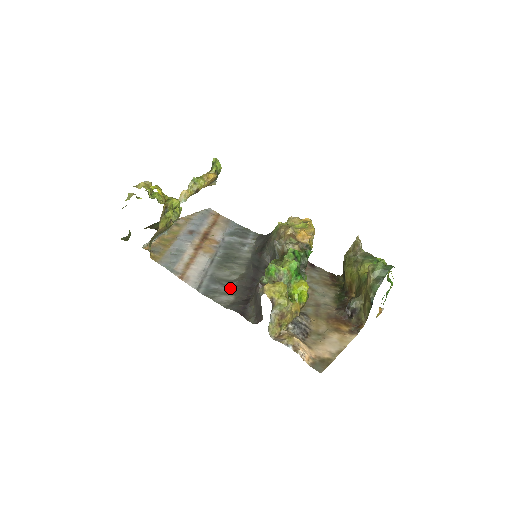
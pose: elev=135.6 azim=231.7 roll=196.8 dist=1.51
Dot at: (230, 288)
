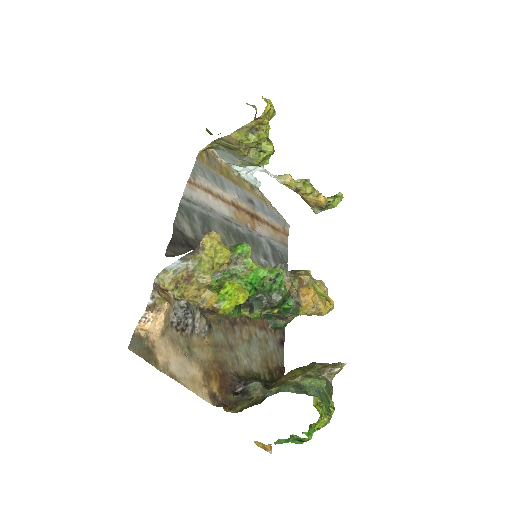
Dot at: (203, 235)
